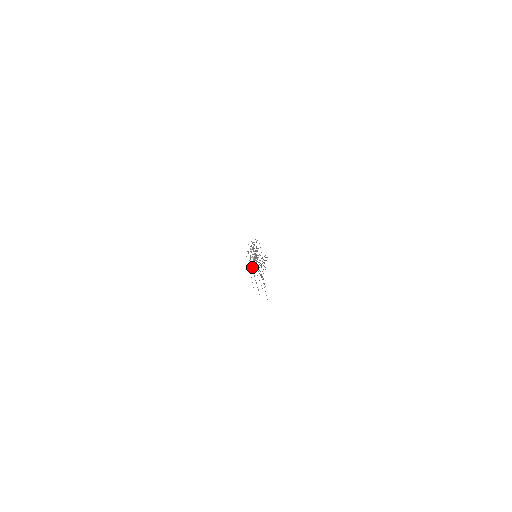
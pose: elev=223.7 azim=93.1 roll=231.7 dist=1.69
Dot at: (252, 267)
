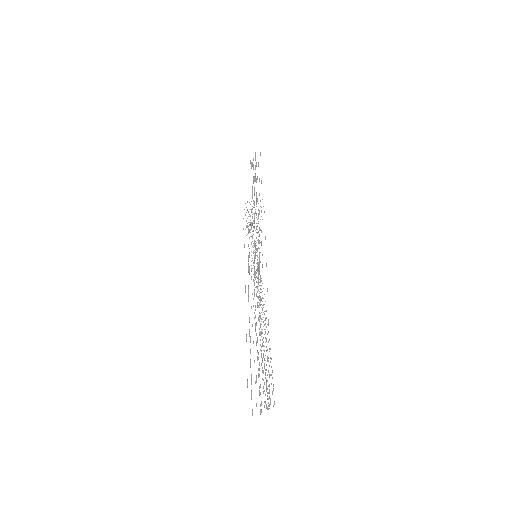
Dot at: occluded
